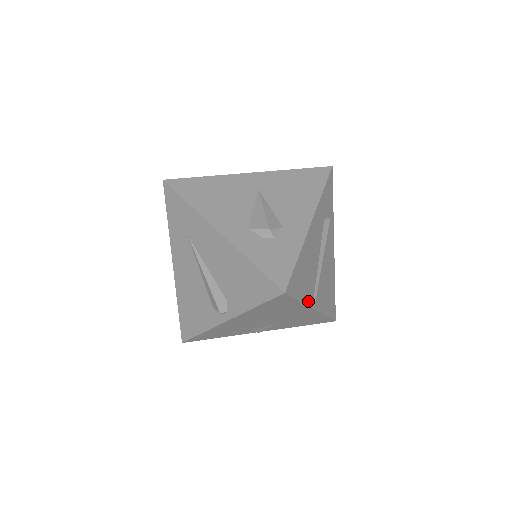
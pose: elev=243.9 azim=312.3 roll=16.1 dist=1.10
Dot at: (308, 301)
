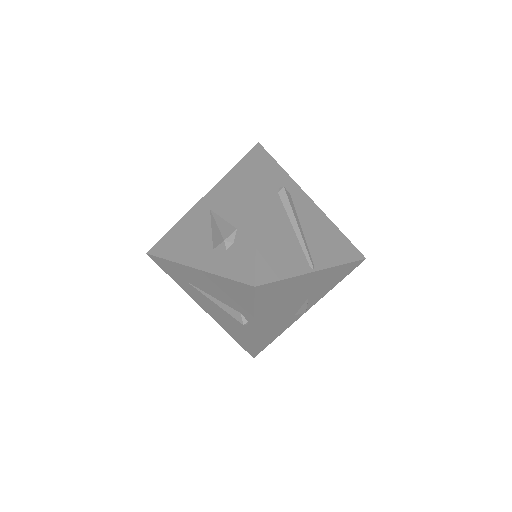
Dot at: (300, 271)
